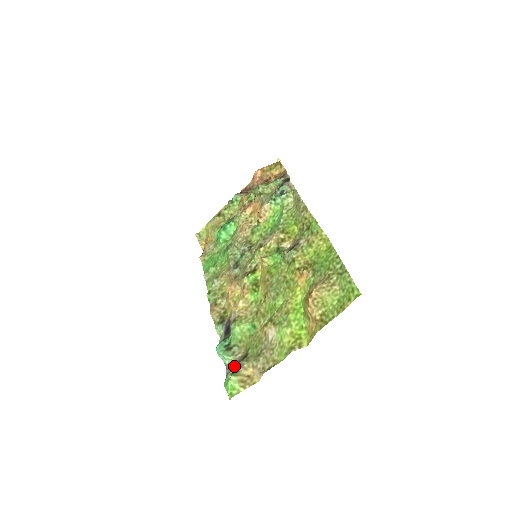
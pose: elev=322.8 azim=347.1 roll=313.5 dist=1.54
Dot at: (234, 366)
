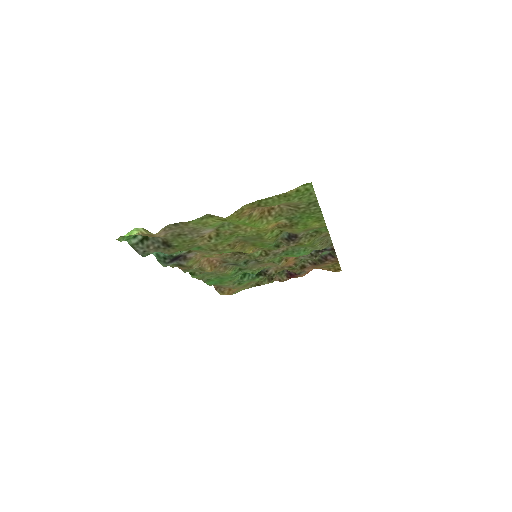
Dot at: (151, 238)
